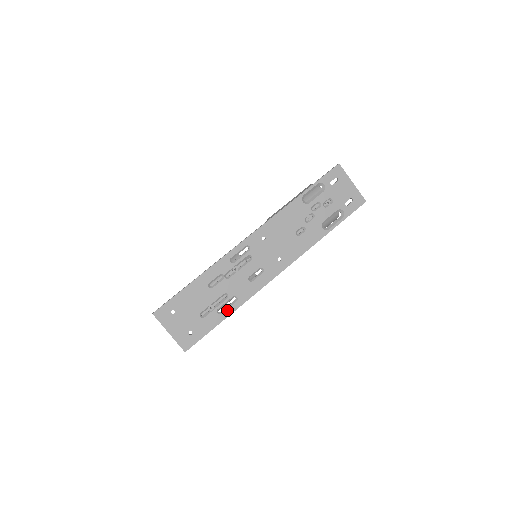
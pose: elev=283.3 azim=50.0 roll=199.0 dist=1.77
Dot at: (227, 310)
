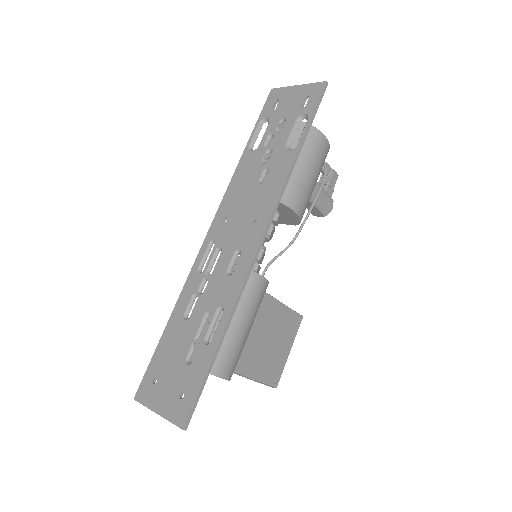
Dot at: (216, 332)
